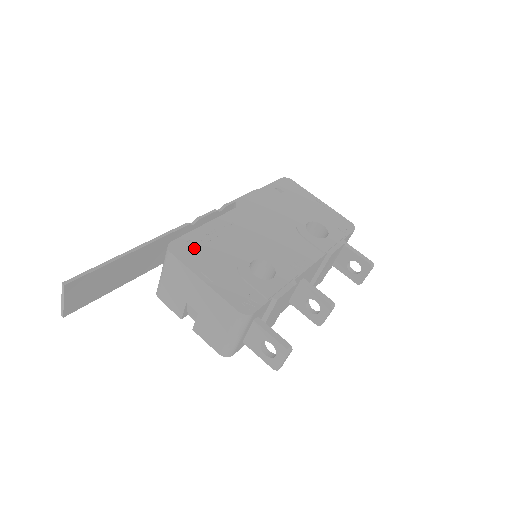
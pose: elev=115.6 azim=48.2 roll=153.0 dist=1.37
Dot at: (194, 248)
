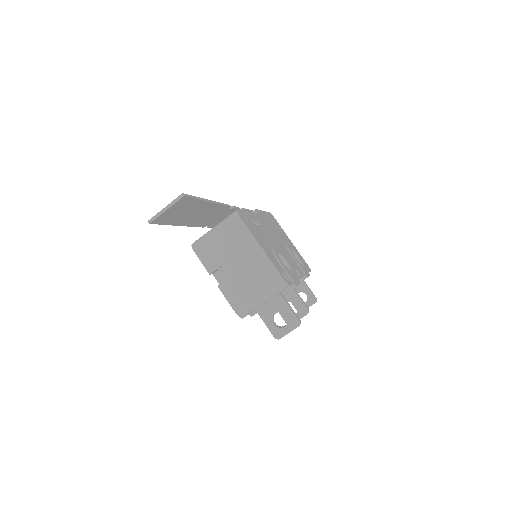
Dot at: (250, 223)
